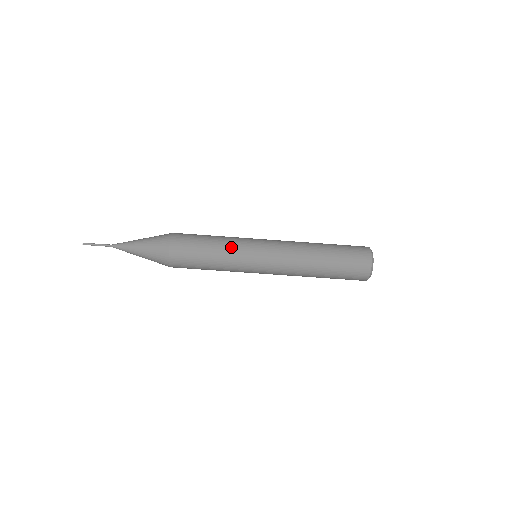
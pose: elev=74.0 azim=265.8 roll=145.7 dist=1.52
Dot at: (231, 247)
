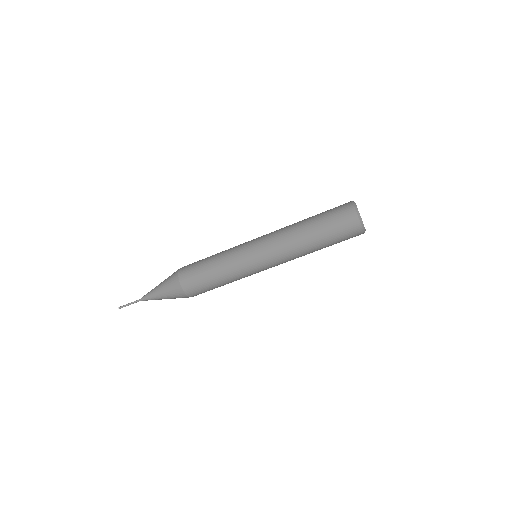
Dot at: (235, 275)
